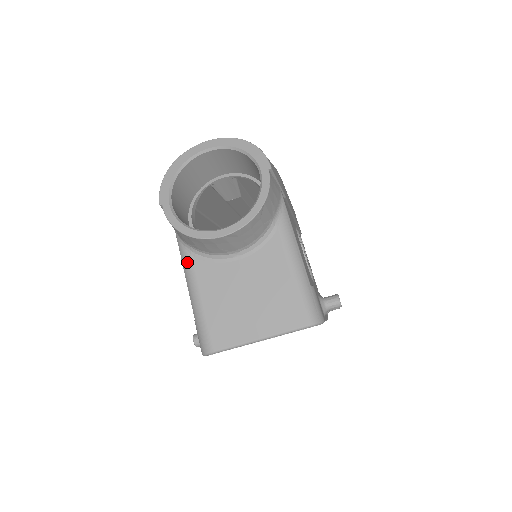
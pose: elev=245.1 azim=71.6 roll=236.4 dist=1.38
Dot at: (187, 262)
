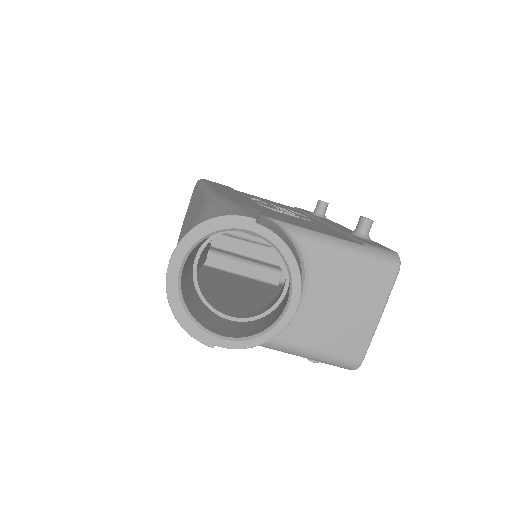
Dot at: (271, 344)
